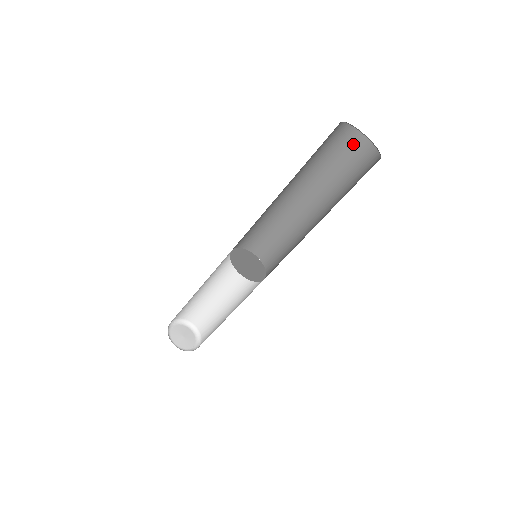
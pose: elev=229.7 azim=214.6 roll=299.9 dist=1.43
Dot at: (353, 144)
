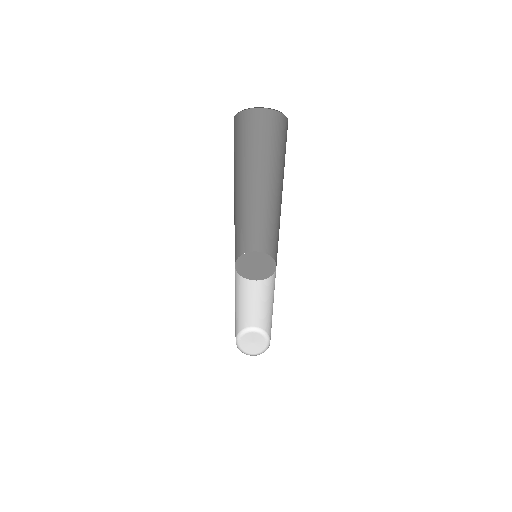
Dot at: (268, 121)
